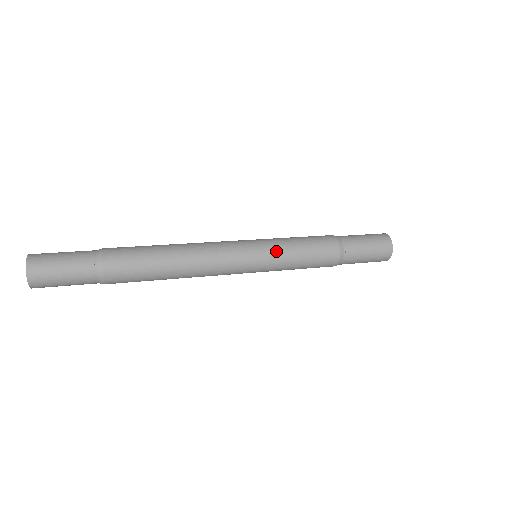
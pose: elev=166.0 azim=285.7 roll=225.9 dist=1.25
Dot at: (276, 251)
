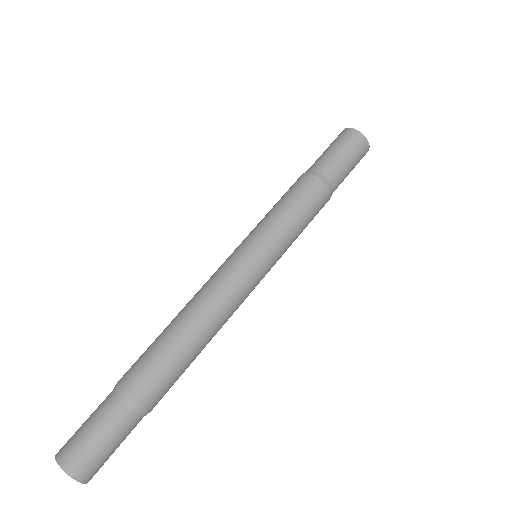
Dot at: (281, 248)
